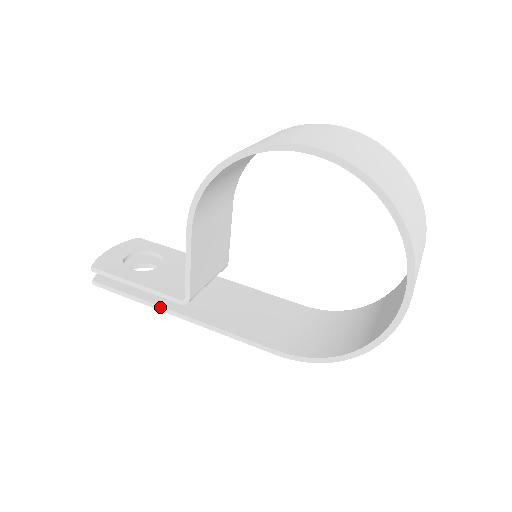
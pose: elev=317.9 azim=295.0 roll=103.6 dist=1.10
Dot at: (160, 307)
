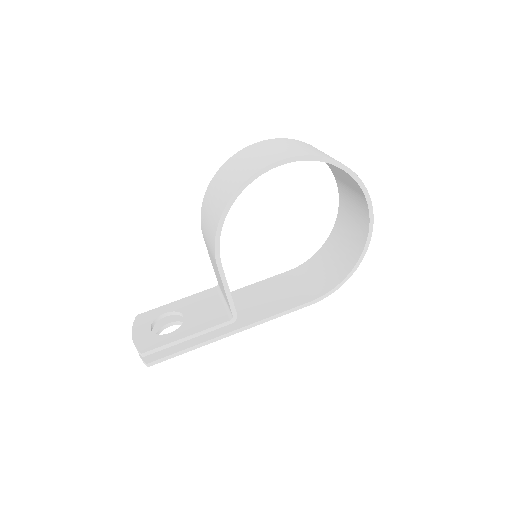
Dot at: (215, 339)
